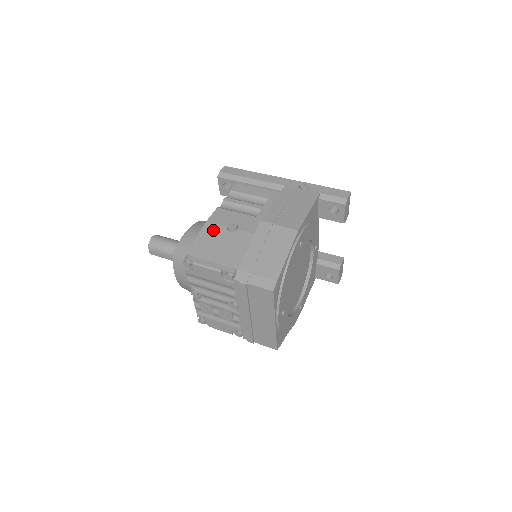
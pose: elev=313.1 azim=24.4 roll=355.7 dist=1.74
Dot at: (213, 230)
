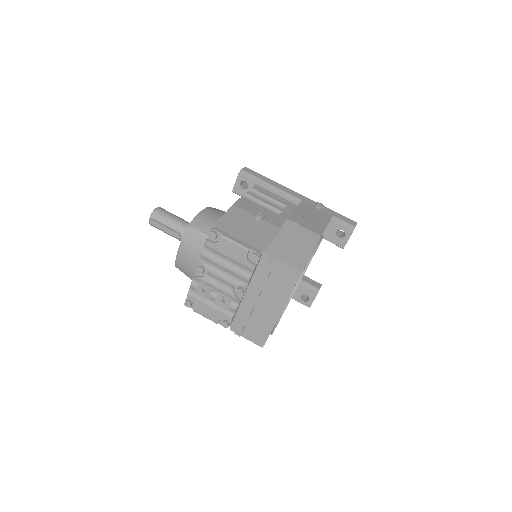
Dot at: (240, 213)
